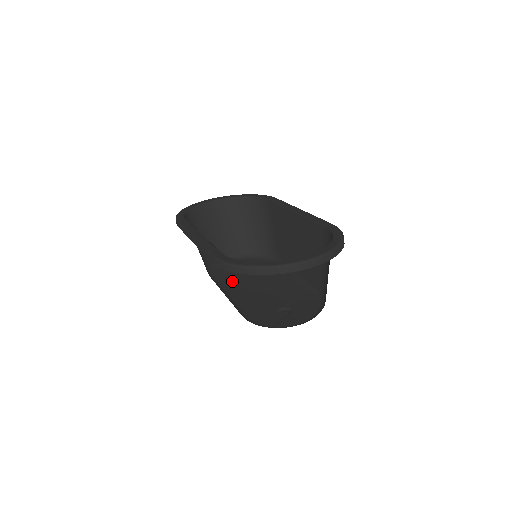
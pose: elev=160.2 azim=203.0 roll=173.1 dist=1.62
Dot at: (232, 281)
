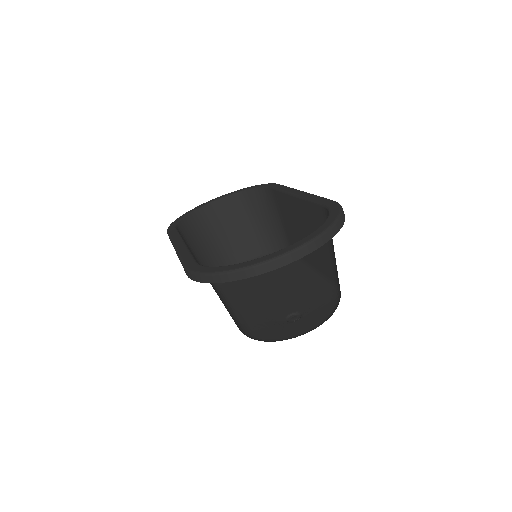
Dot at: (239, 289)
